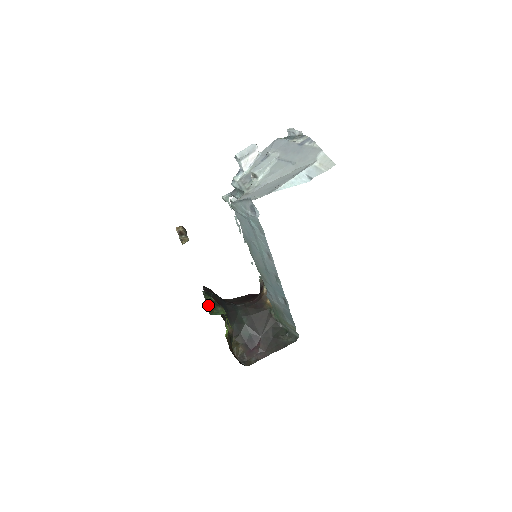
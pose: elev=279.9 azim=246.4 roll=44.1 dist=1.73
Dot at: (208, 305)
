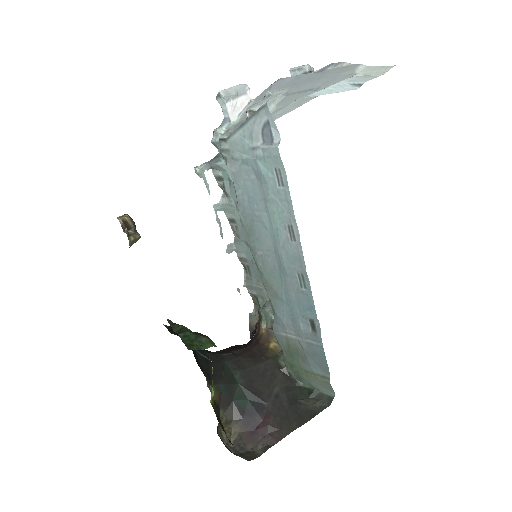
Dot at: (181, 335)
